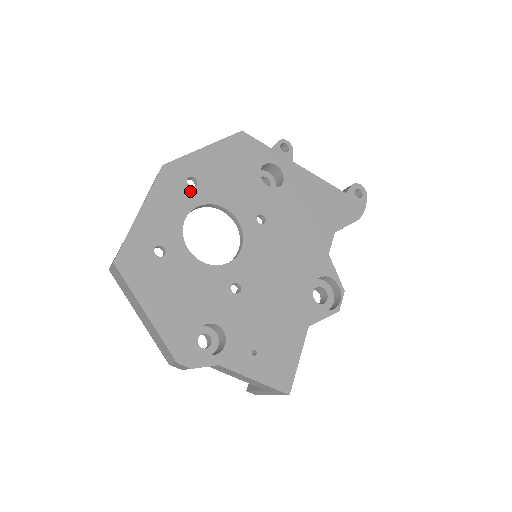
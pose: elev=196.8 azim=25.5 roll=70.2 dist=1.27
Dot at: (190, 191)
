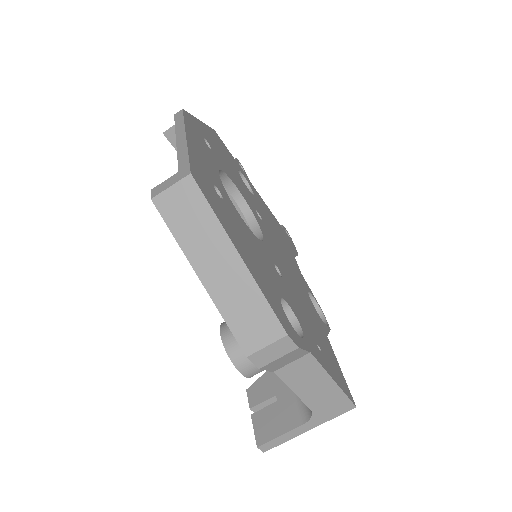
Dot at: (210, 151)
